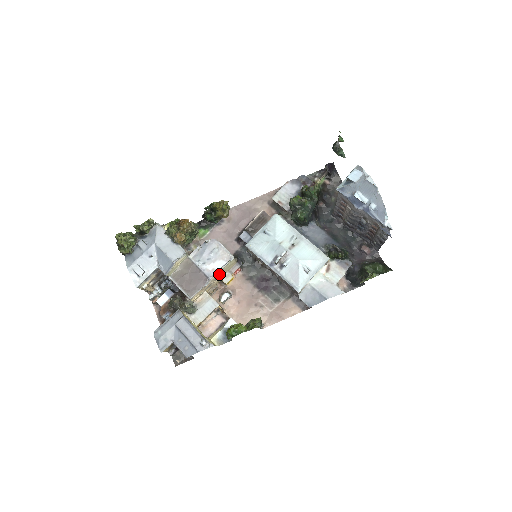
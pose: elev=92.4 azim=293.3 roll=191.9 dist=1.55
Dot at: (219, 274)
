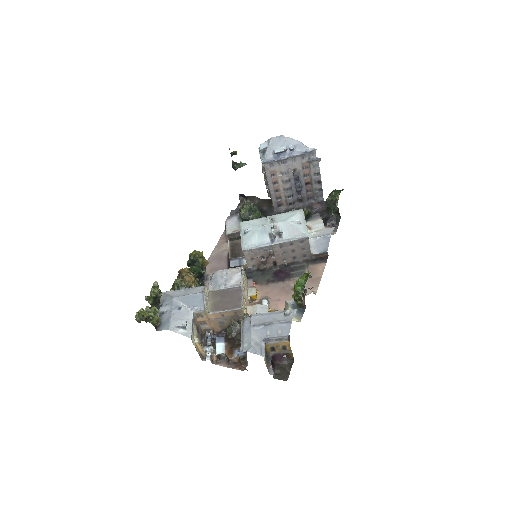
Dot at: (244, 286)
